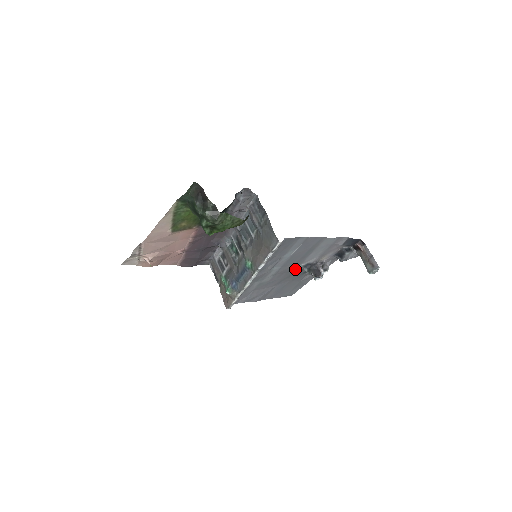
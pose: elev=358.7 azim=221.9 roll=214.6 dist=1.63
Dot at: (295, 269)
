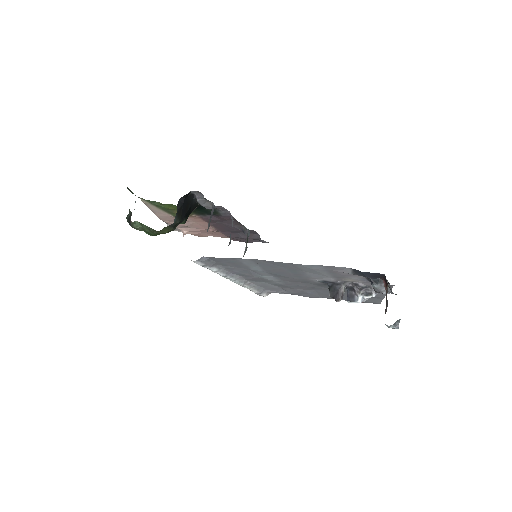
Dot at: (313, 281)
